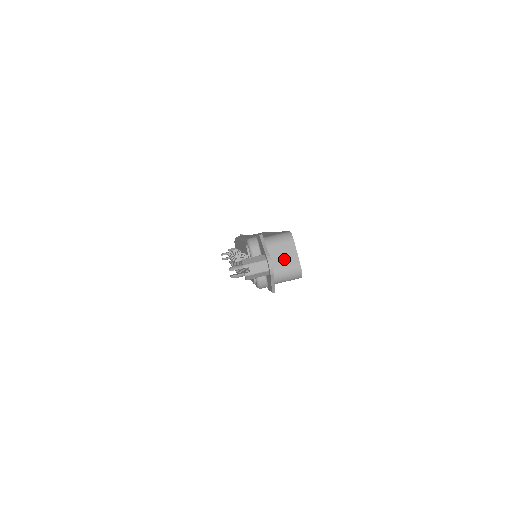
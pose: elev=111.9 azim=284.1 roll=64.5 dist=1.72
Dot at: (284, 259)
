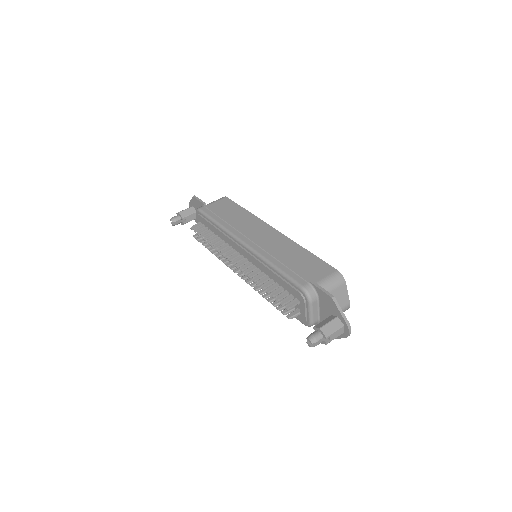
Dot at: (338, 303)
